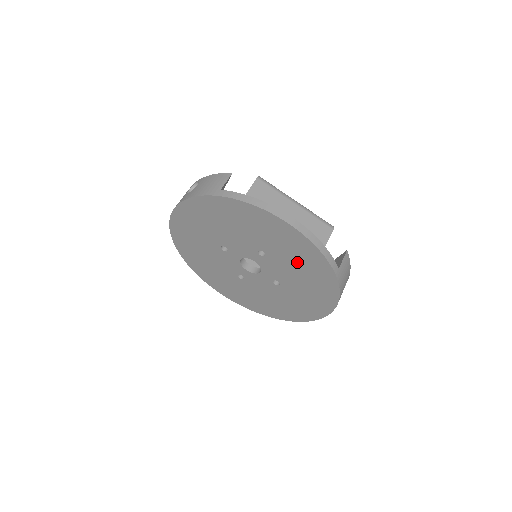
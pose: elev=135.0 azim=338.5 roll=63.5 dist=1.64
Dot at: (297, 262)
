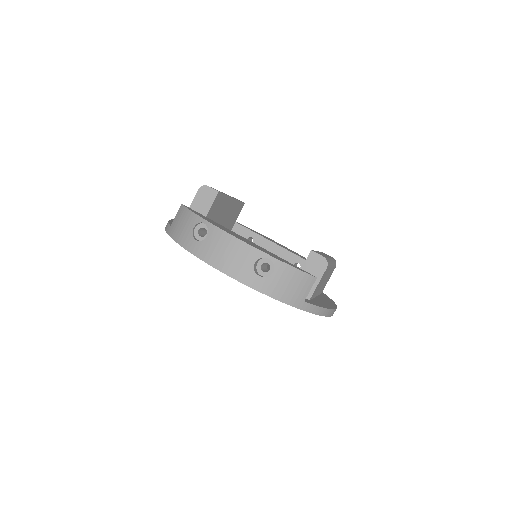
Dot at: occluded
